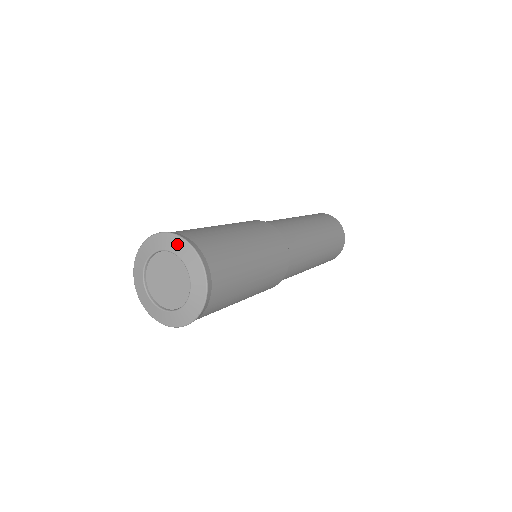
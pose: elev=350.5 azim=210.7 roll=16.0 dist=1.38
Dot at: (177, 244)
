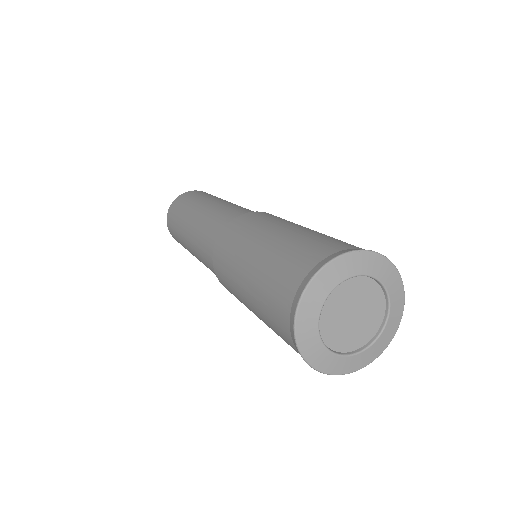
Dot at: (398, 294)
